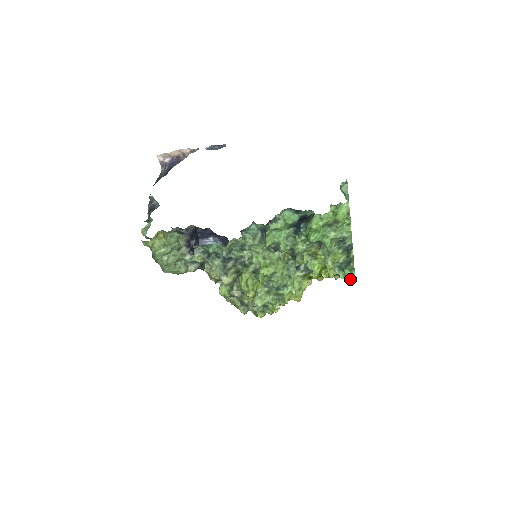
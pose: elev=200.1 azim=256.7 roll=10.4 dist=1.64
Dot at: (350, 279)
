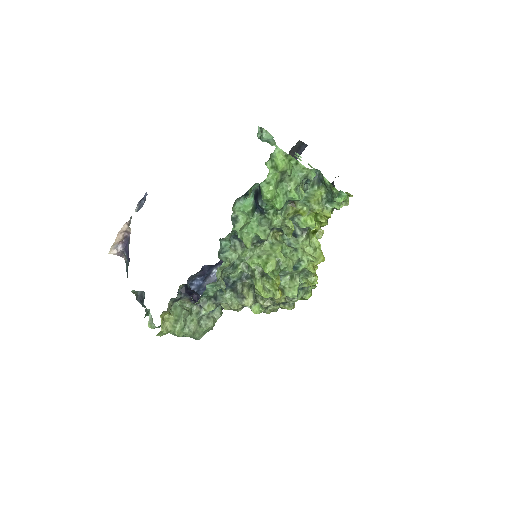
Dot at: (347, 202)
